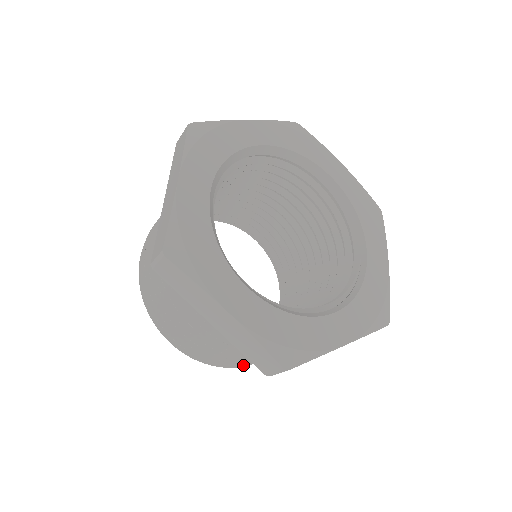
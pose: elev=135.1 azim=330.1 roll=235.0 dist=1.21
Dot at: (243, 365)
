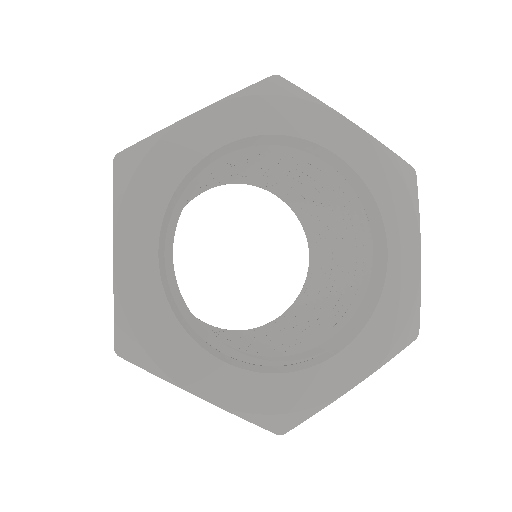
Dot at: occluded
